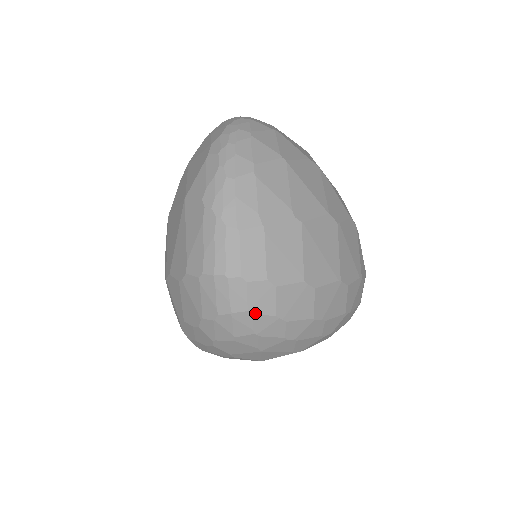
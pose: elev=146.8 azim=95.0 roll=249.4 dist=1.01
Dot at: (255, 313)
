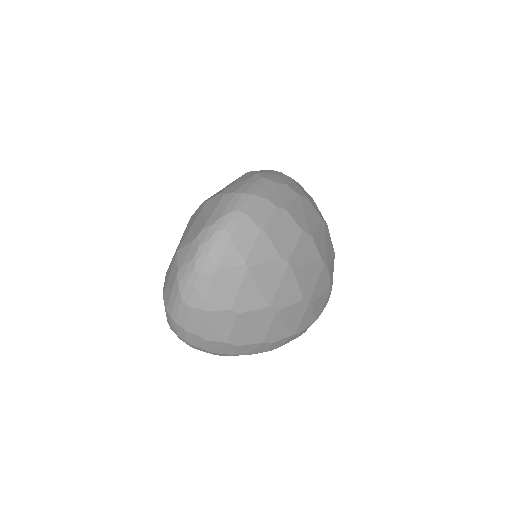
Dot at: (191, 343)
